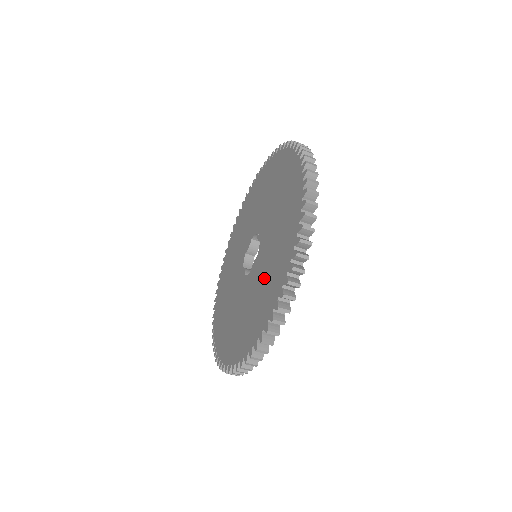
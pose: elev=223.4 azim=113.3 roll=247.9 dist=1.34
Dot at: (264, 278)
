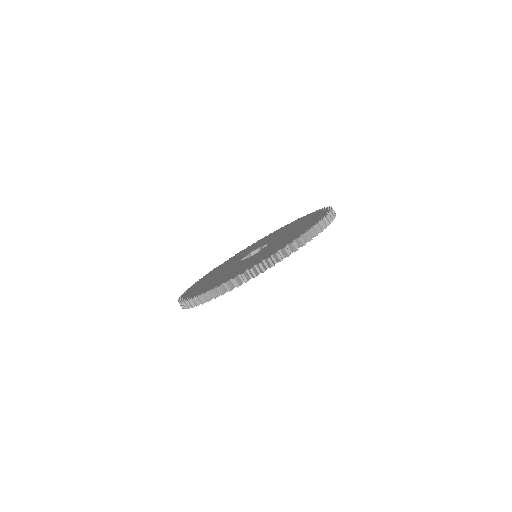
Dot at: (287, 237)
